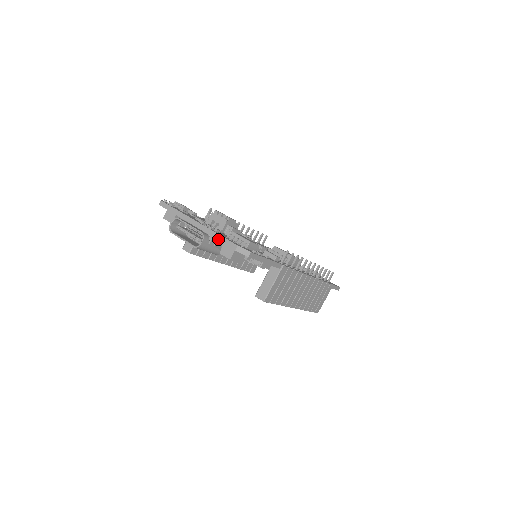
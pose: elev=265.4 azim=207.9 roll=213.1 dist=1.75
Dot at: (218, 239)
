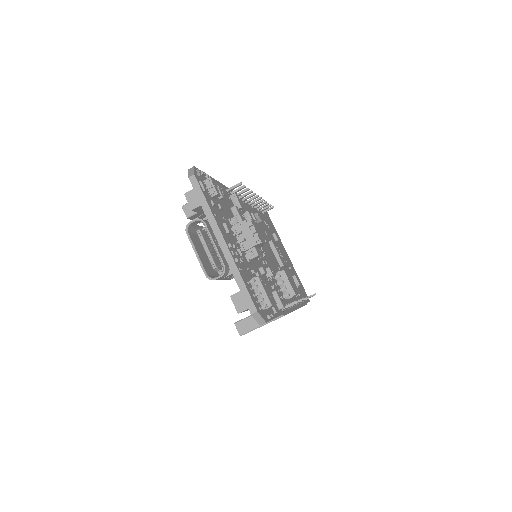
Dot at: (239, 285)
